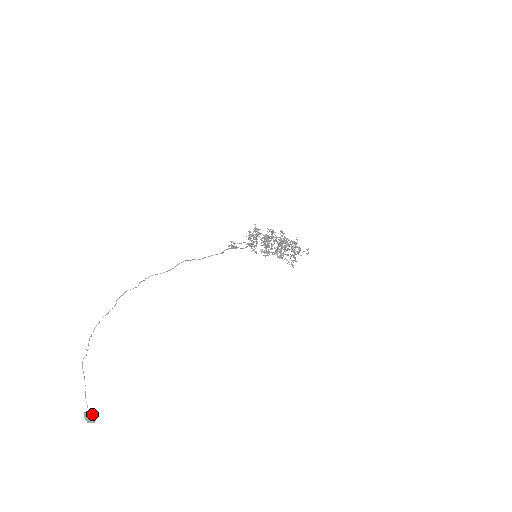
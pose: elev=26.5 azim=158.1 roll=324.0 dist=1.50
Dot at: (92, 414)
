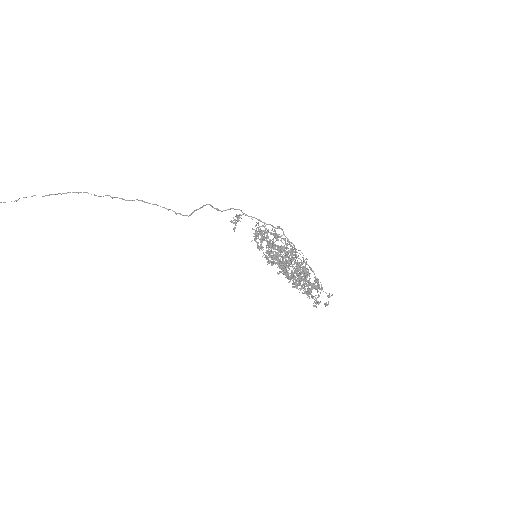
Dot at: out of frame
